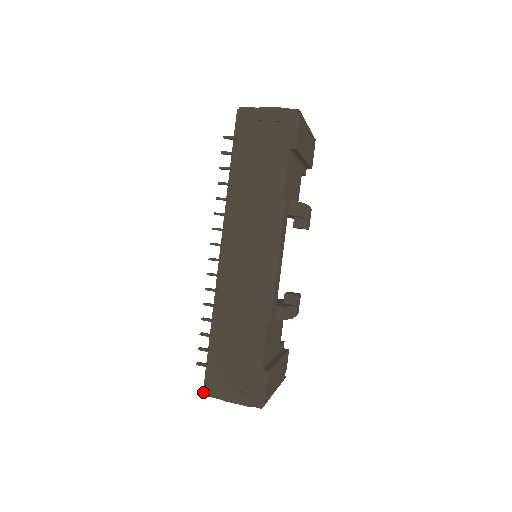
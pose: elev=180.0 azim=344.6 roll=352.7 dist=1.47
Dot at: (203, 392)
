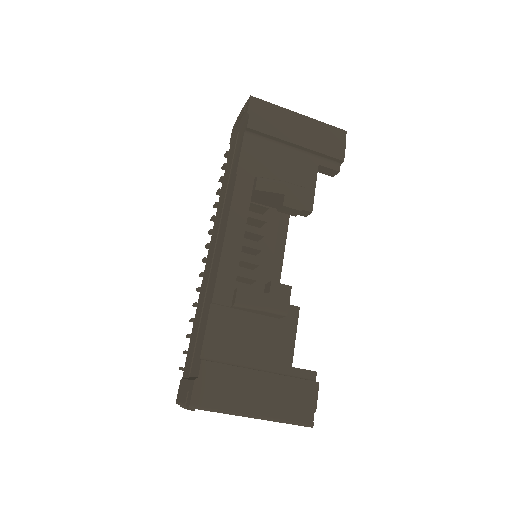
Dot at: occluded
